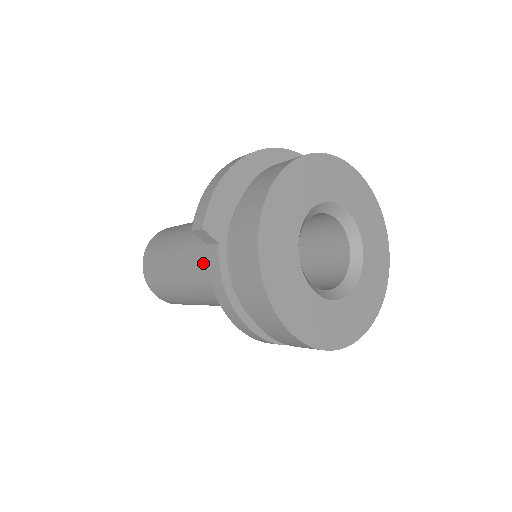
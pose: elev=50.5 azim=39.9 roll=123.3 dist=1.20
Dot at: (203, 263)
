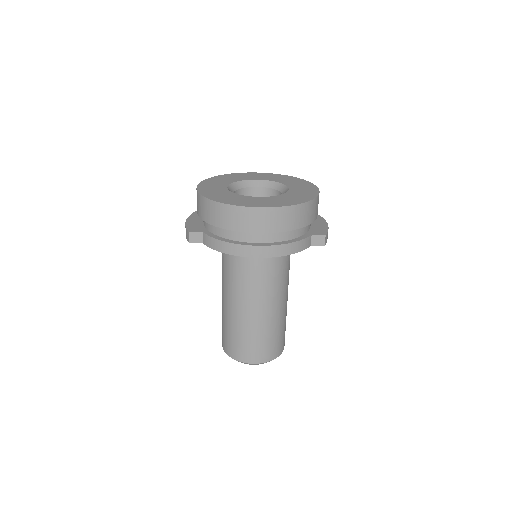
Dot at: (229, 279)
